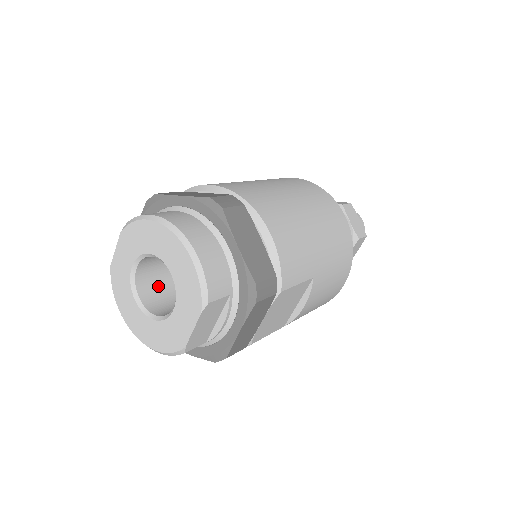
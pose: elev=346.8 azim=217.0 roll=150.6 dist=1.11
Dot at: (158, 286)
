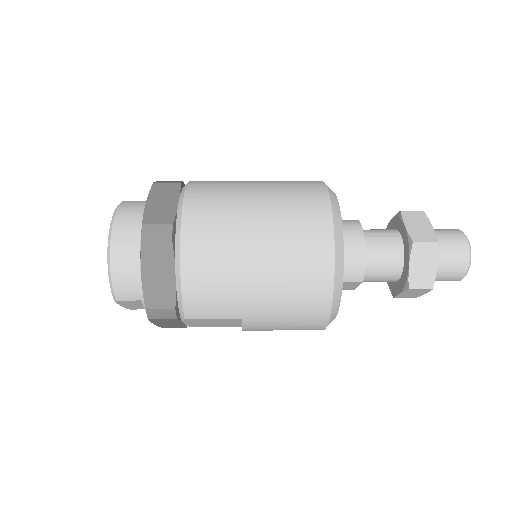
Dot at: occluded
